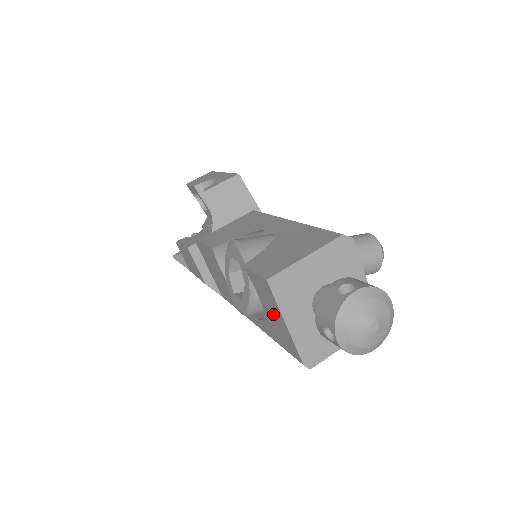
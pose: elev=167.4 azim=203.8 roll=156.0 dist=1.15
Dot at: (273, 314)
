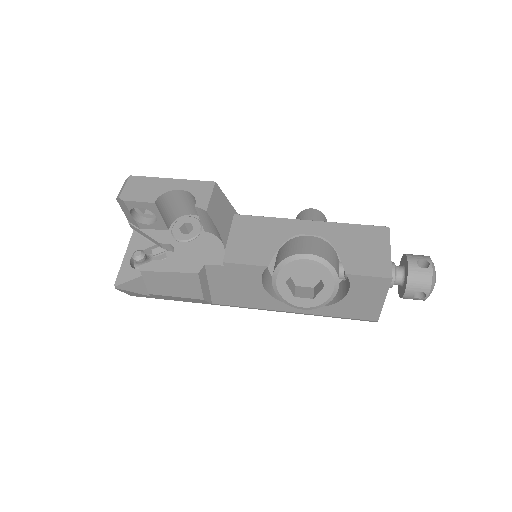
Dot at: (365, 299)
